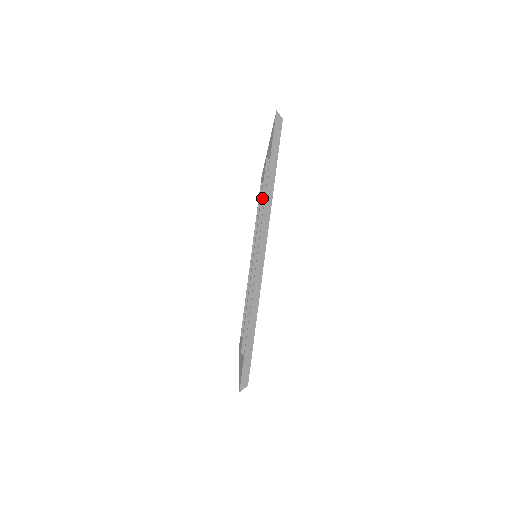
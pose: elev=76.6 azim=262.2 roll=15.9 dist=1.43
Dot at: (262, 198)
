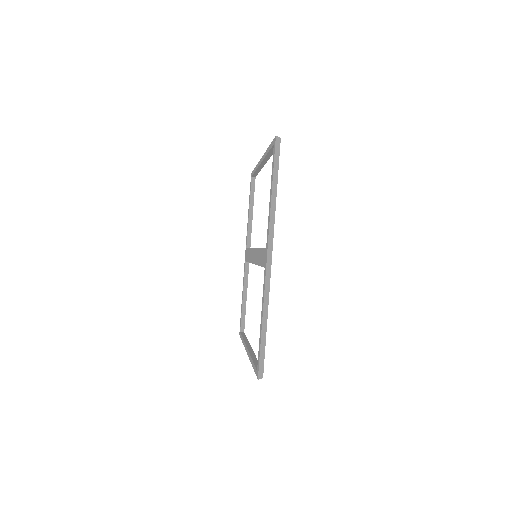
Dot at: occluded
